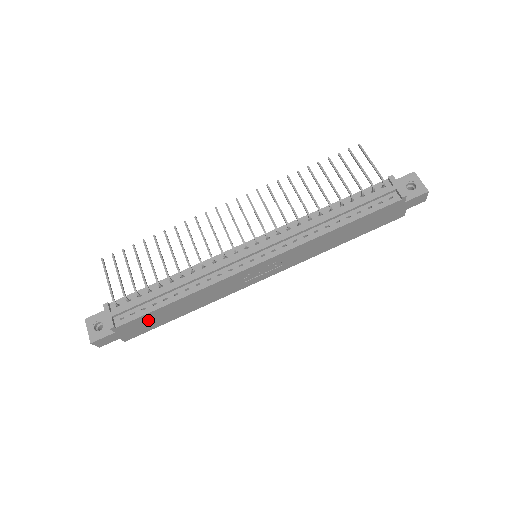
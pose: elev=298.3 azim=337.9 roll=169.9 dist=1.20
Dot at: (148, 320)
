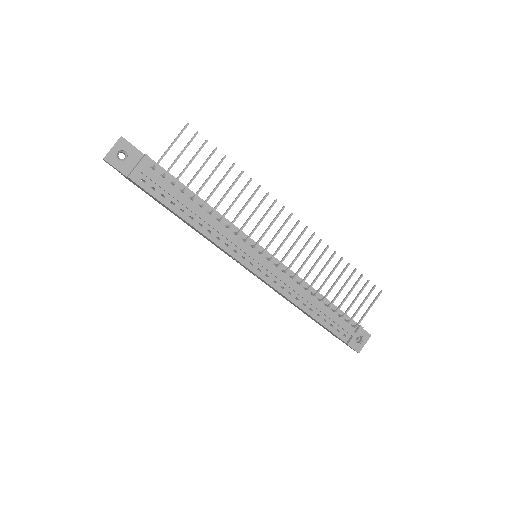
Dot at: occluded
